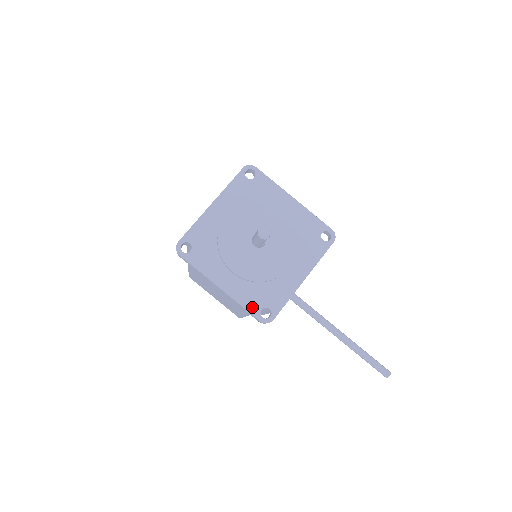
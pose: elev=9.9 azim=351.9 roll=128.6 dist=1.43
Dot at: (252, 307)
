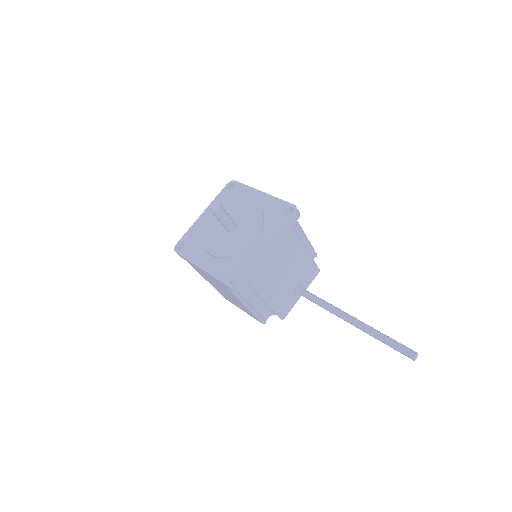
Dot at: (223, 277)
